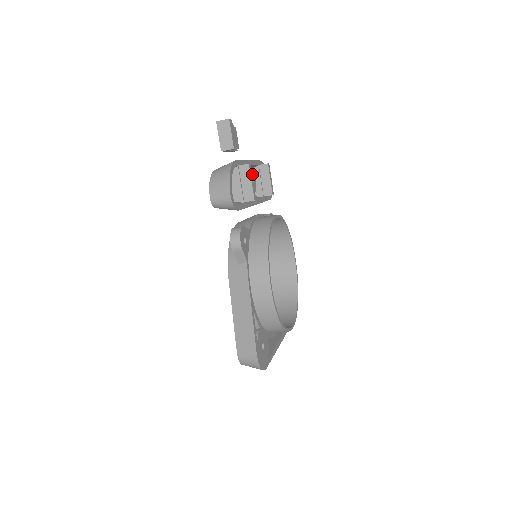
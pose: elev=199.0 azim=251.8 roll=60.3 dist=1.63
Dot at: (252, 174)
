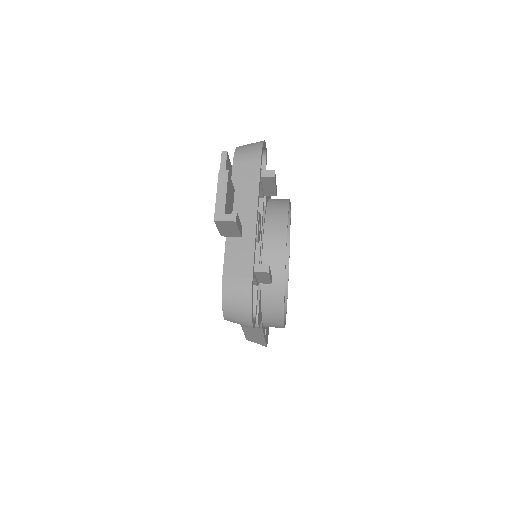
Dot at: (258, 220)
